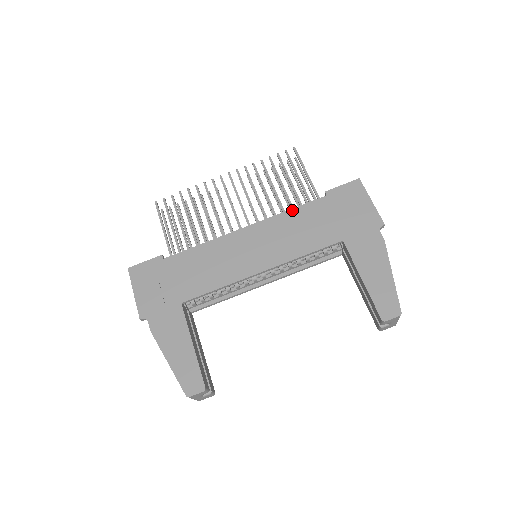
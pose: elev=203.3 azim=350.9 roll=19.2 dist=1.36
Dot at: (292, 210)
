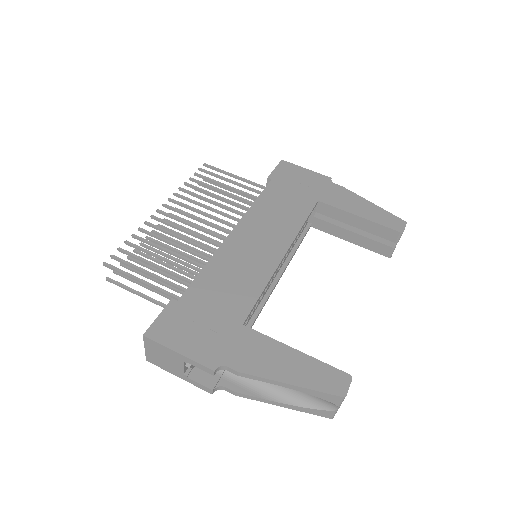
Dot at: (257, 200)
